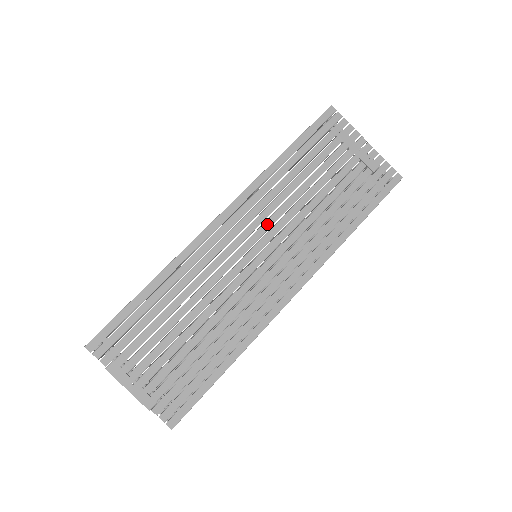
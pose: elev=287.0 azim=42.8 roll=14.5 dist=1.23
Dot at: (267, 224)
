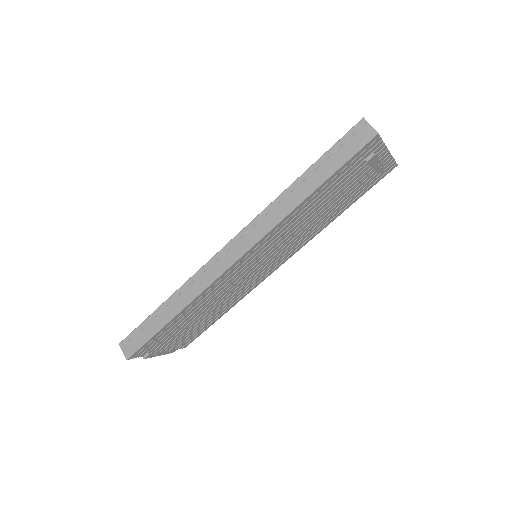
Dot at: (275, 245)
